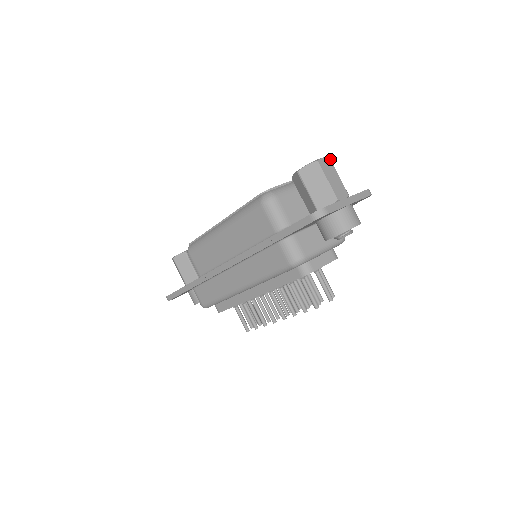
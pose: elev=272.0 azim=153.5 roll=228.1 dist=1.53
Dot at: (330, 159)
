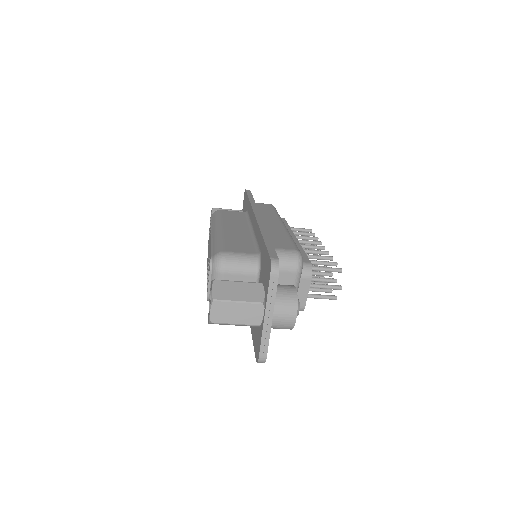
Dot at: (215, 301)
